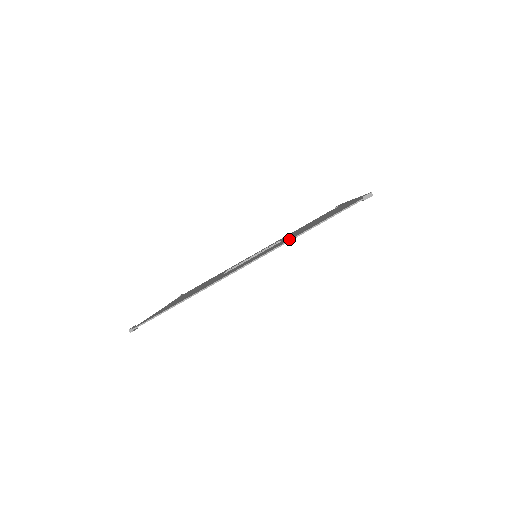
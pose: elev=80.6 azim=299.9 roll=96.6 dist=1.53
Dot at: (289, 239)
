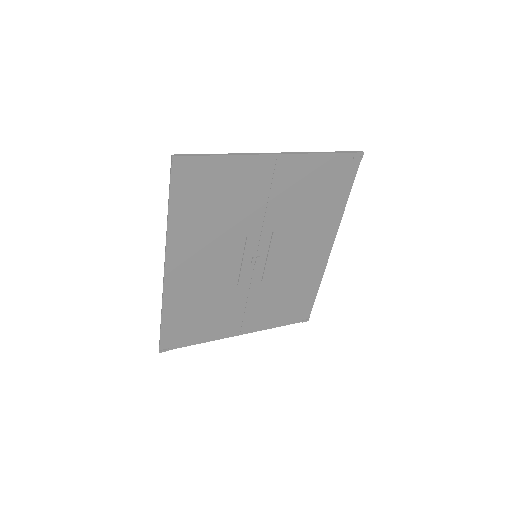
Dot at: (177, 233)
